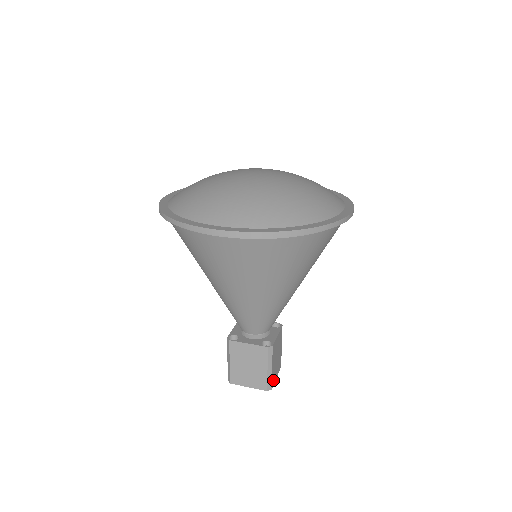
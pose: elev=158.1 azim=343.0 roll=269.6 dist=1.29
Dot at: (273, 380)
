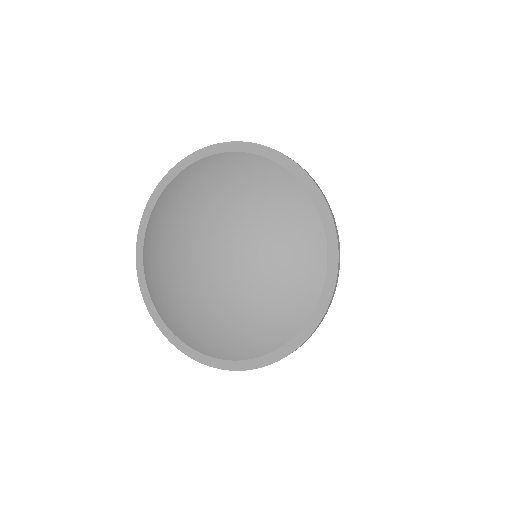
Dot at: occluded
